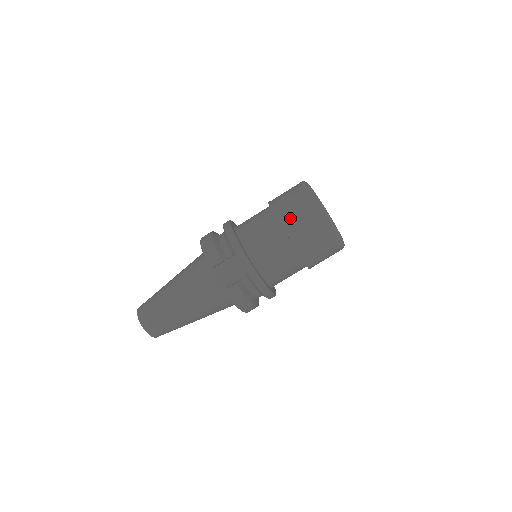
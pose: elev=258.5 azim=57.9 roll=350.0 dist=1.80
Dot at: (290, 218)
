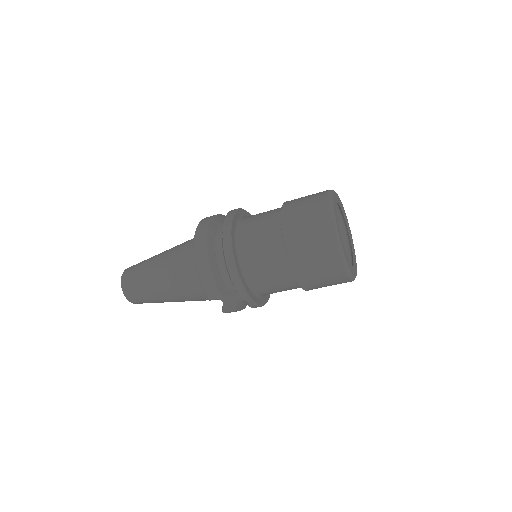
Dot at: (306, 273)
